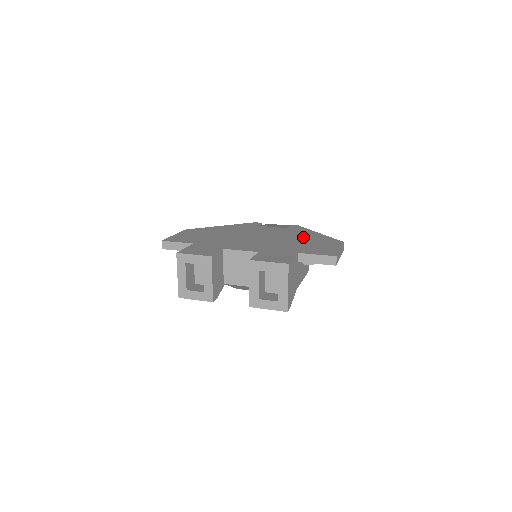
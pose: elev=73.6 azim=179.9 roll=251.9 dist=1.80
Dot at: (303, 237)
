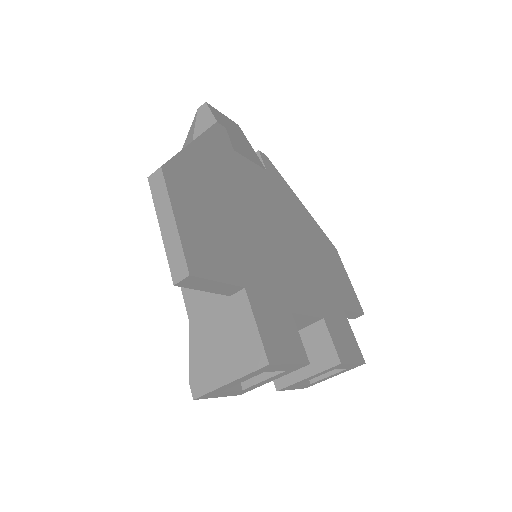
Dot at: (307, 228)
